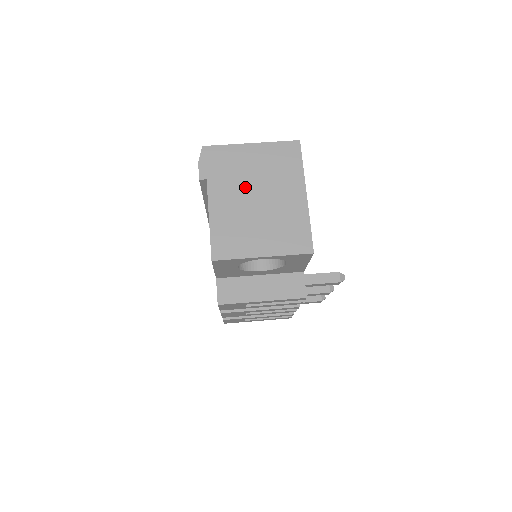
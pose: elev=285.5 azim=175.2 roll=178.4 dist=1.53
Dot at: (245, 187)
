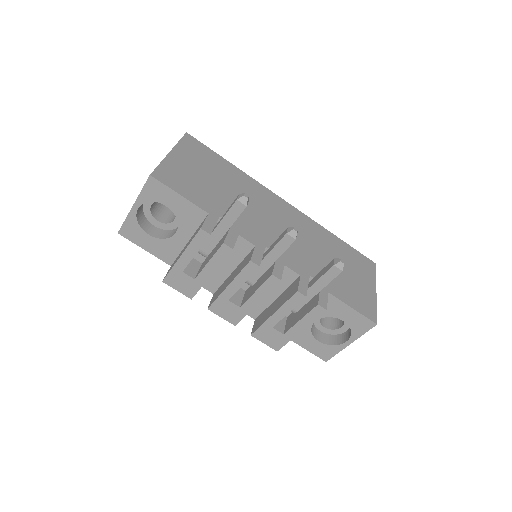
Dot at: occluded
